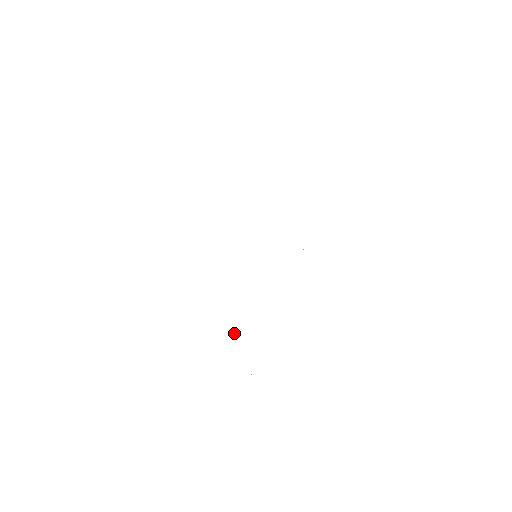
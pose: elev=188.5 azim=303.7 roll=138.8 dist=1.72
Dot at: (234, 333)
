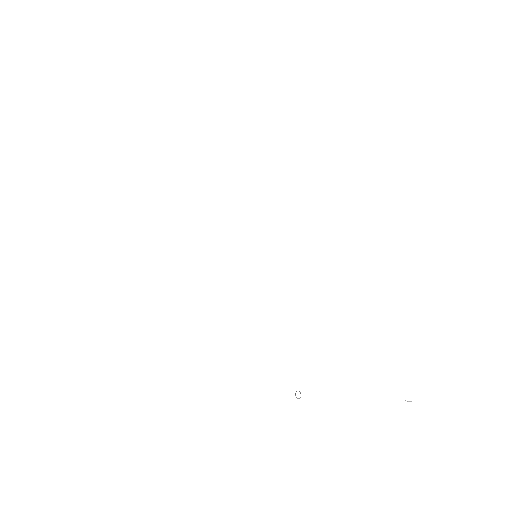
Dot at: occluded
